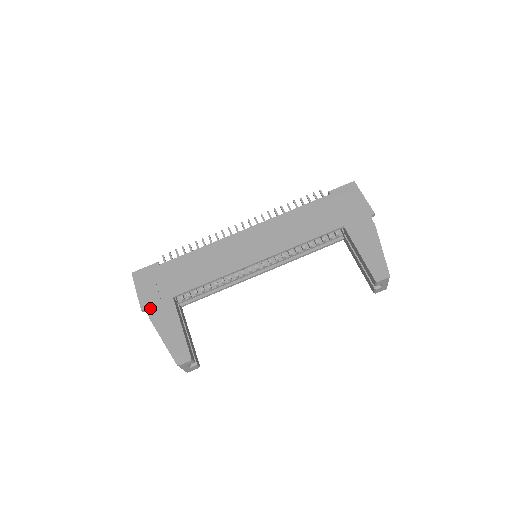
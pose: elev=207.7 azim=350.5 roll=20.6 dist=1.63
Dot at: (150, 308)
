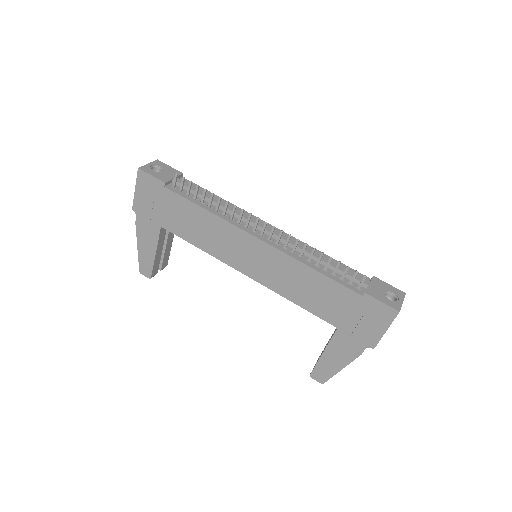
Dot at: (139, 216)
